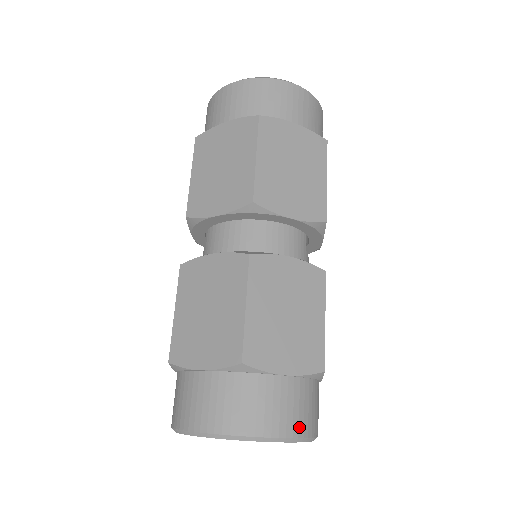
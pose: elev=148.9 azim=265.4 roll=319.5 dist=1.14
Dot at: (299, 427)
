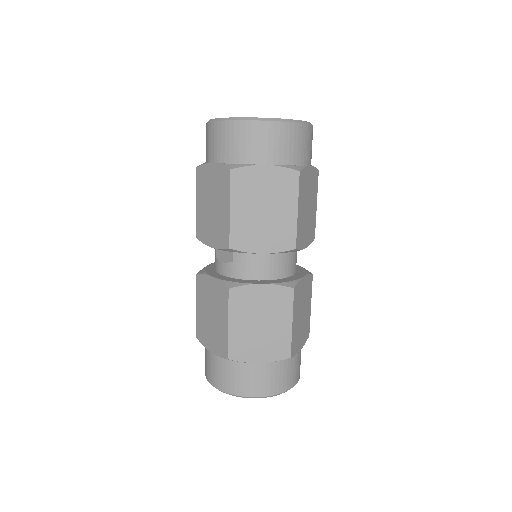
Dot at: occluded
